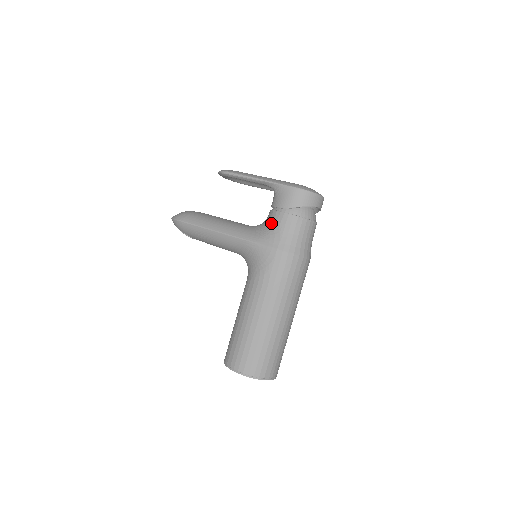
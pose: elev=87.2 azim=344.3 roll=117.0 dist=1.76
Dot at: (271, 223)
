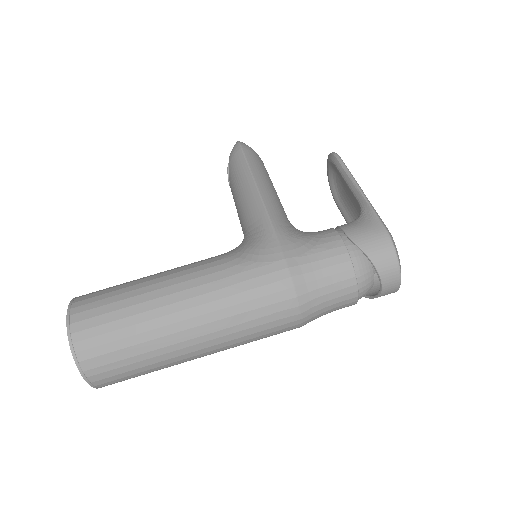
Dot at: (315, 234)
